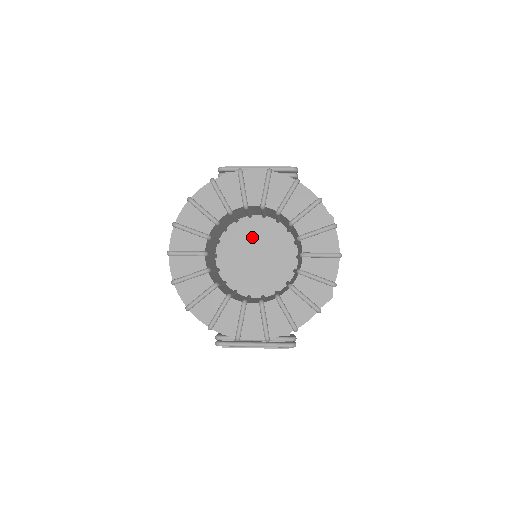
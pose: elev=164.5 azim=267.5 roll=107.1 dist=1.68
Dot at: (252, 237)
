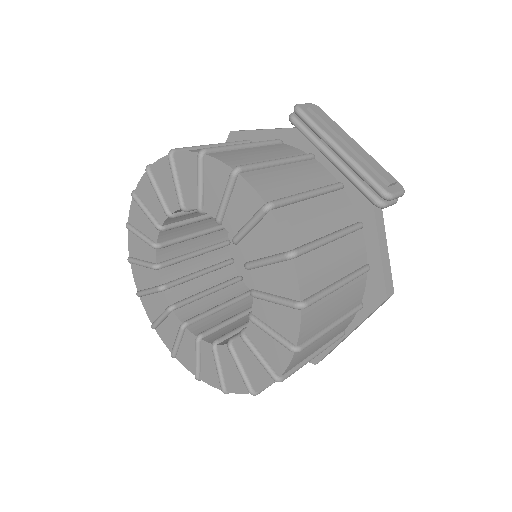
Dot at: occluded
